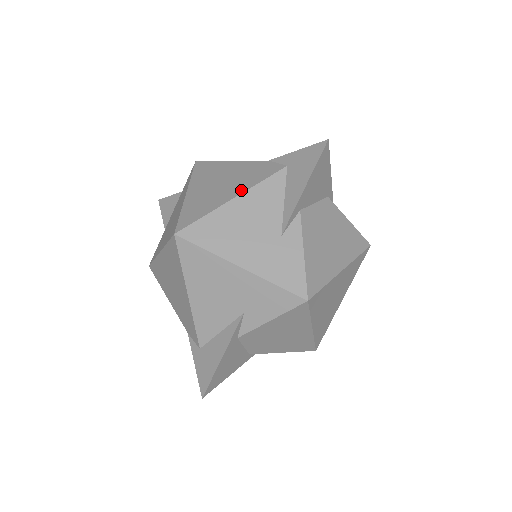
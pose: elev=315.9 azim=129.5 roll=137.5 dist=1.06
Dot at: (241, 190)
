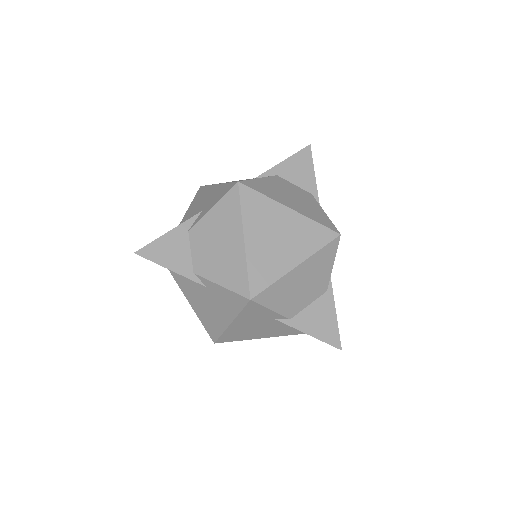
Dot at: occluded
